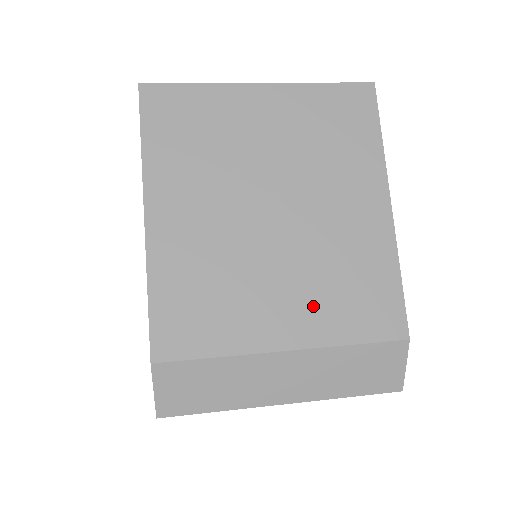
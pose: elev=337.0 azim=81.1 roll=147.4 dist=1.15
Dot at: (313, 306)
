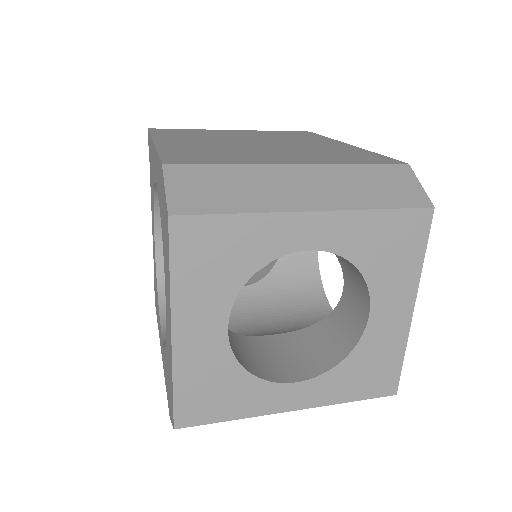
Dot at: (309, 157)
